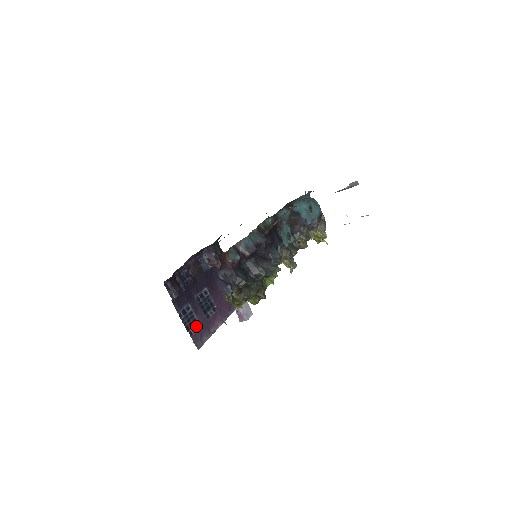
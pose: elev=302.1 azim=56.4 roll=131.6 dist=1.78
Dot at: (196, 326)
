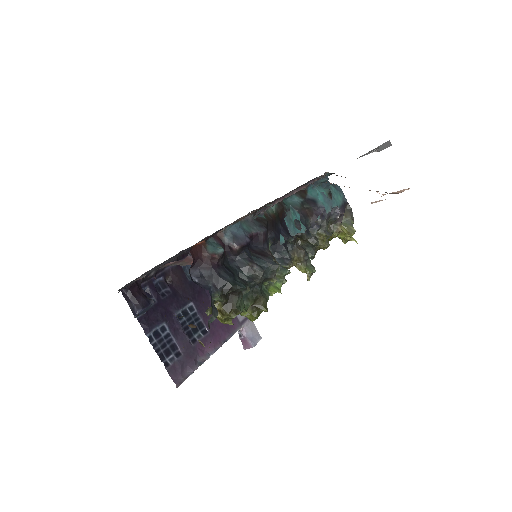
Dot at: (175, 354)
